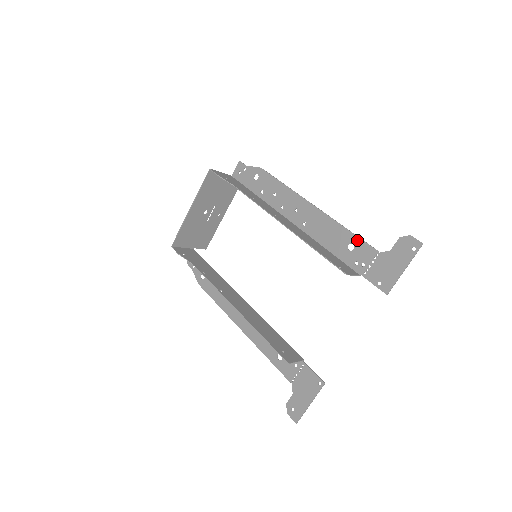
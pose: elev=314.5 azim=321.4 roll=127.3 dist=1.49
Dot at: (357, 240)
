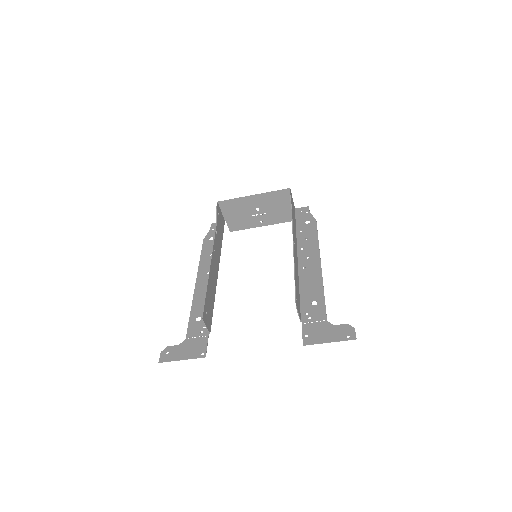
Dot at: (322, 303)
